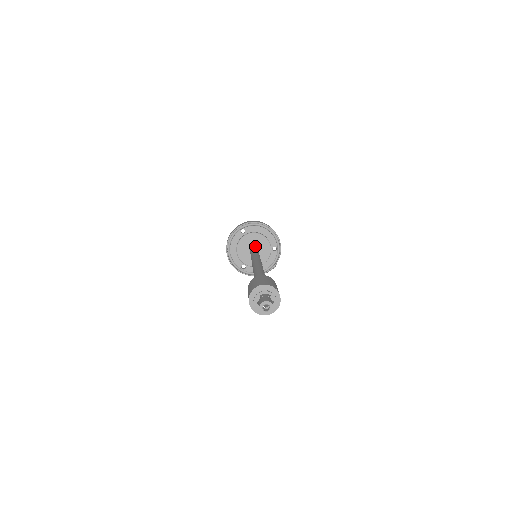
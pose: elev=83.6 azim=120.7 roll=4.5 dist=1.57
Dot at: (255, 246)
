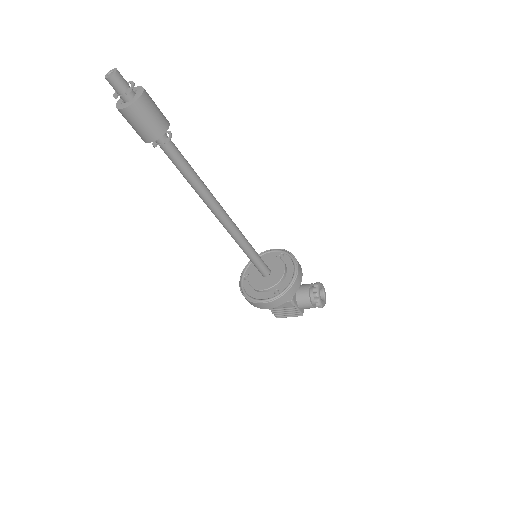
Dot at: occluded
